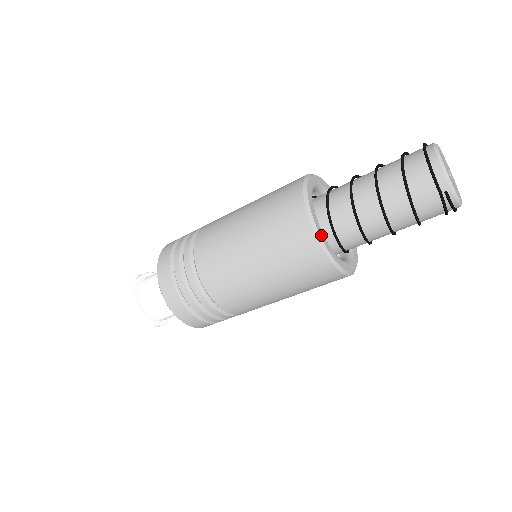
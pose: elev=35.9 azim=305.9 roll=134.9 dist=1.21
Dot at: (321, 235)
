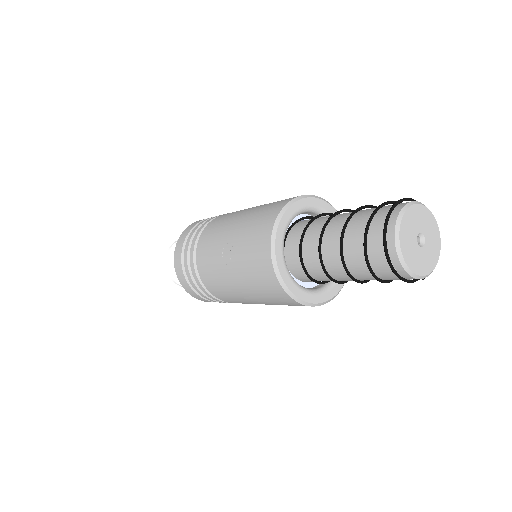
Dot at: (319, 300)
